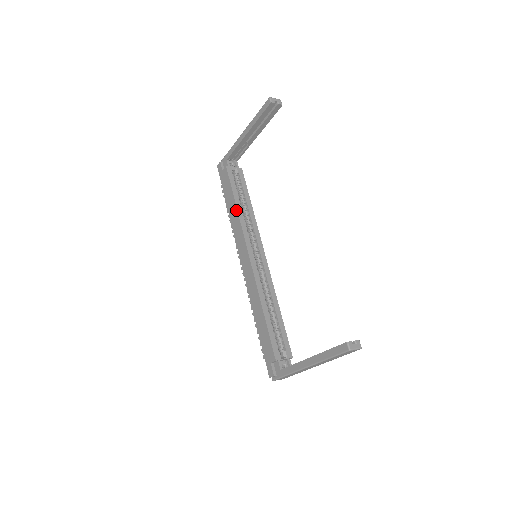
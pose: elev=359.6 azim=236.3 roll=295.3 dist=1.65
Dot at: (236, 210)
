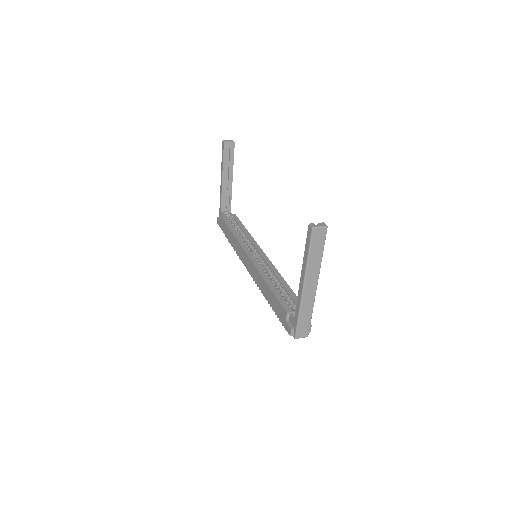
Dot at: (232, 235)
